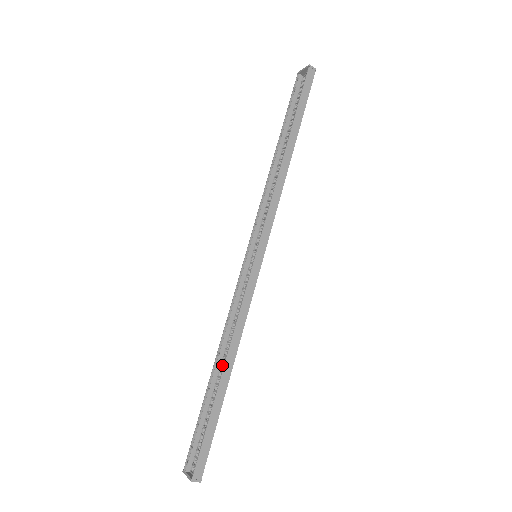
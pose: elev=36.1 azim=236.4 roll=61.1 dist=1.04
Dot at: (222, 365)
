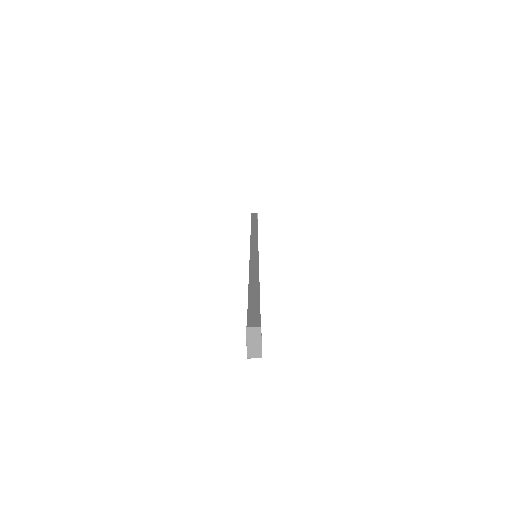
Dot at: occluded
